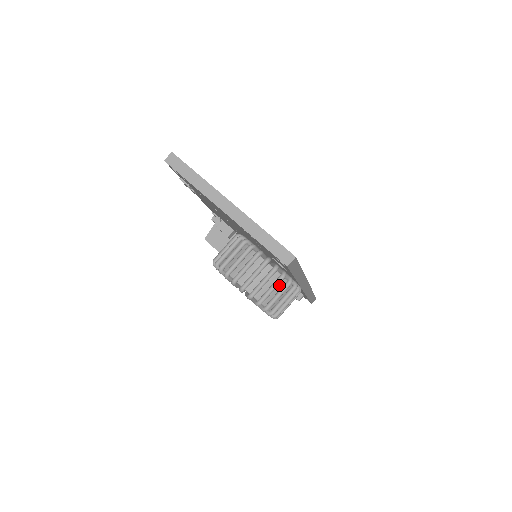
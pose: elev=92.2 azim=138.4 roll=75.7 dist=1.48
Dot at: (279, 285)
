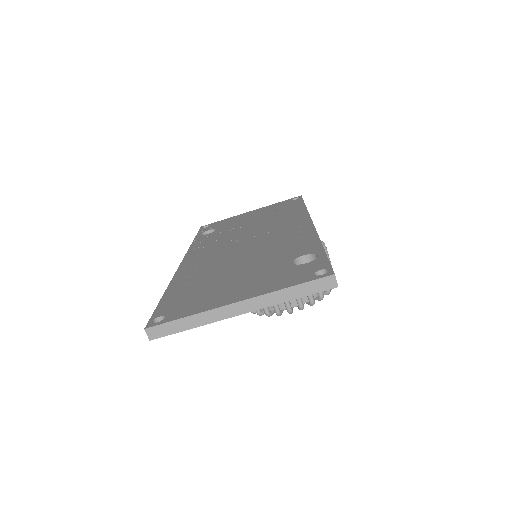
Dot at: occluded
